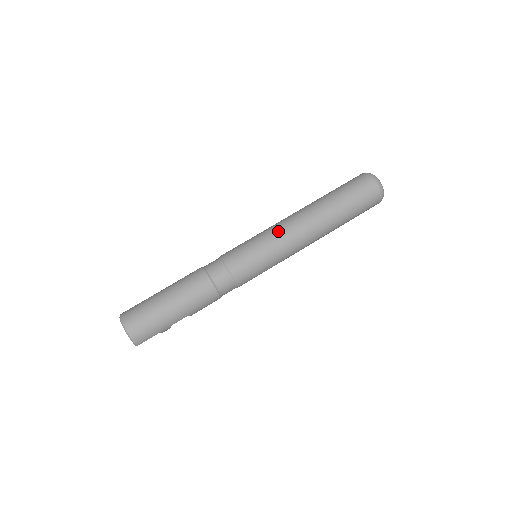
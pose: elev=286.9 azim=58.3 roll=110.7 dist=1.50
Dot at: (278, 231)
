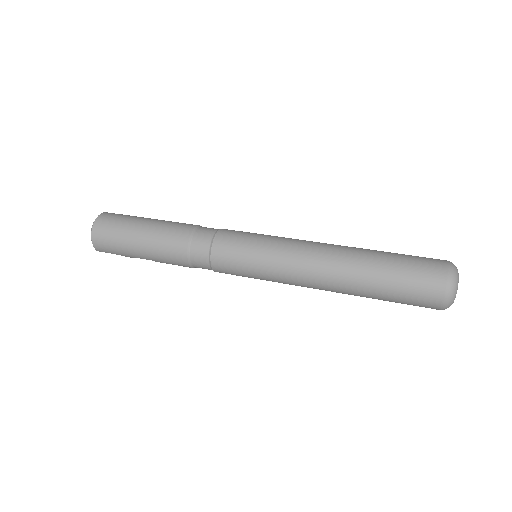
Dot at: (289, 251)
